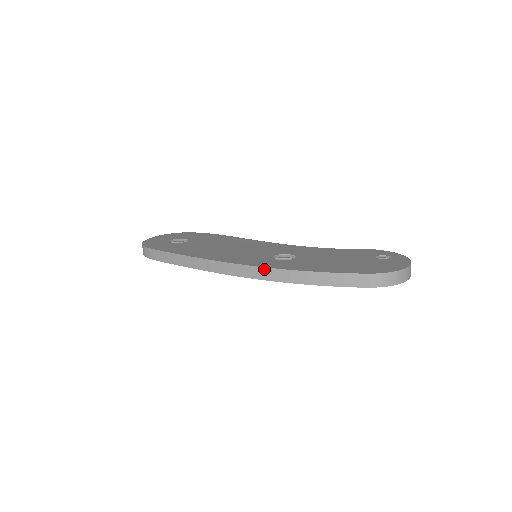
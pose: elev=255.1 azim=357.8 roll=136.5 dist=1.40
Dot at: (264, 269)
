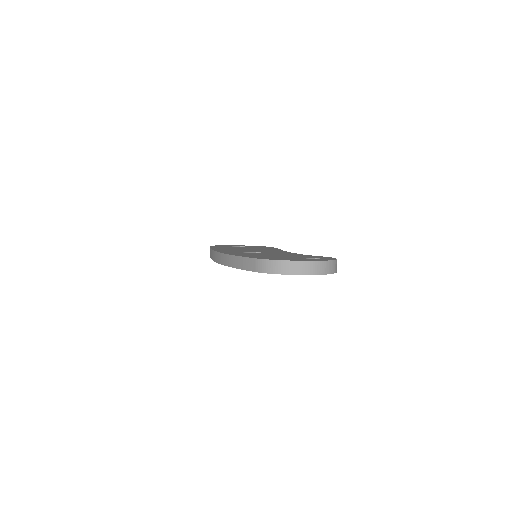
Dot at: (219, 254)
